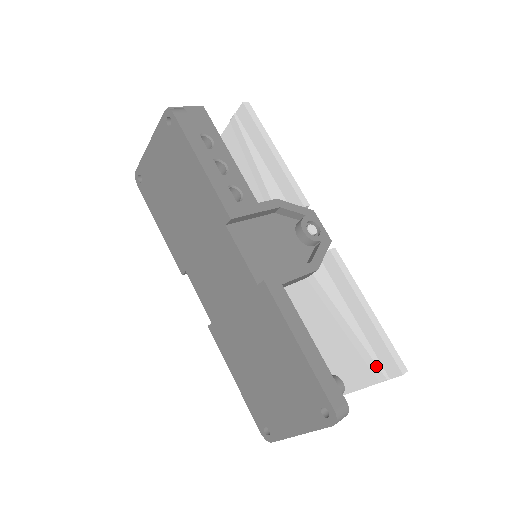
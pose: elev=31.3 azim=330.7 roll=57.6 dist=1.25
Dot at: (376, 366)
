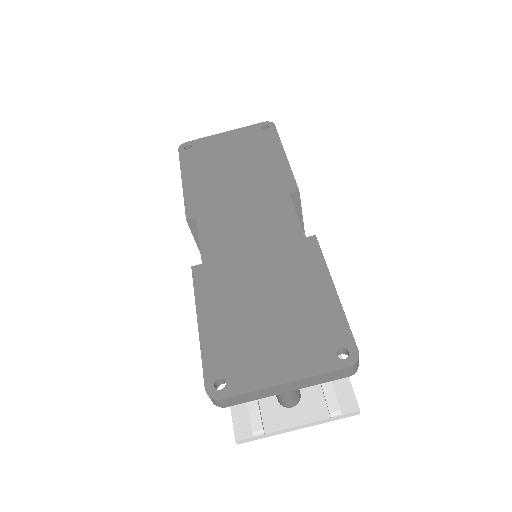
Dot at: (334, 395)
